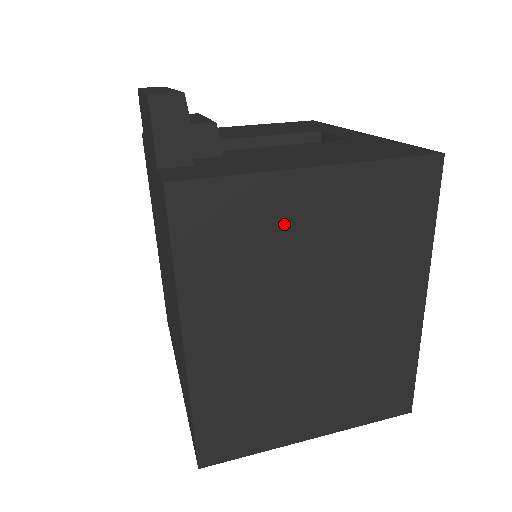
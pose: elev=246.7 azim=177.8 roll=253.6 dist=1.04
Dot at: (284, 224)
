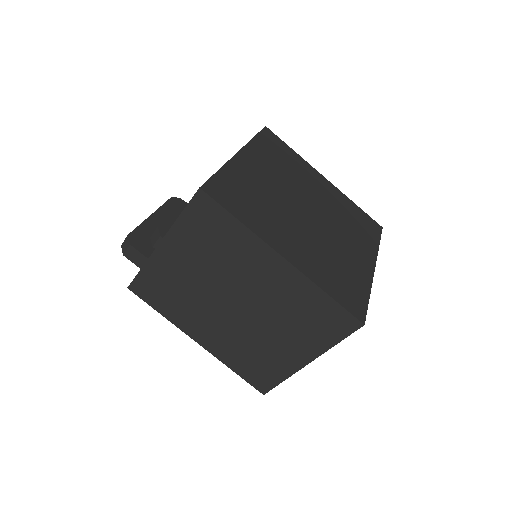
Dot at: (175, 273)
